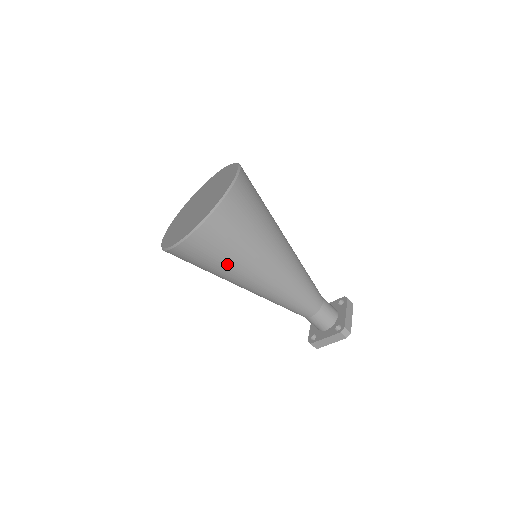
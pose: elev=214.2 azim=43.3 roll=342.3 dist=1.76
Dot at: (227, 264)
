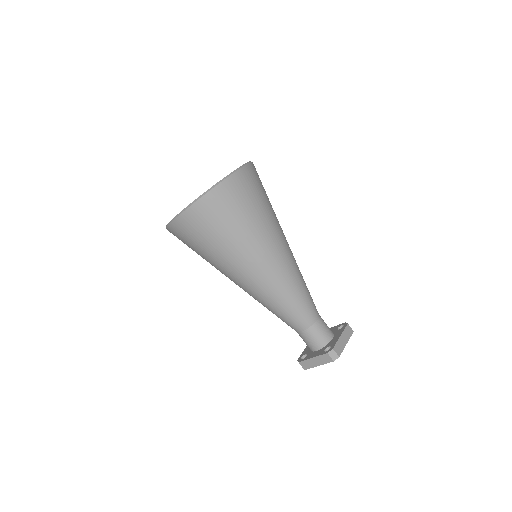
Dot at: (217, 250)
